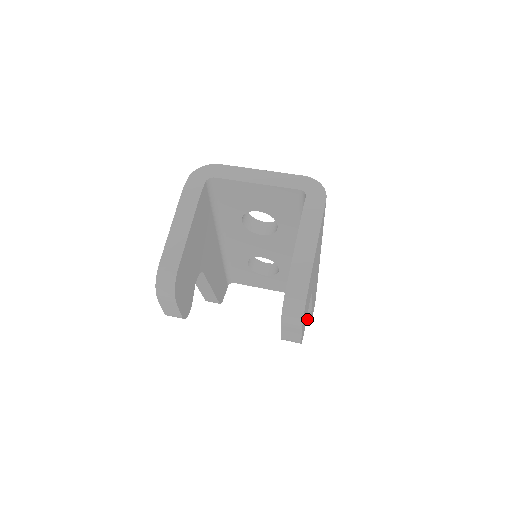
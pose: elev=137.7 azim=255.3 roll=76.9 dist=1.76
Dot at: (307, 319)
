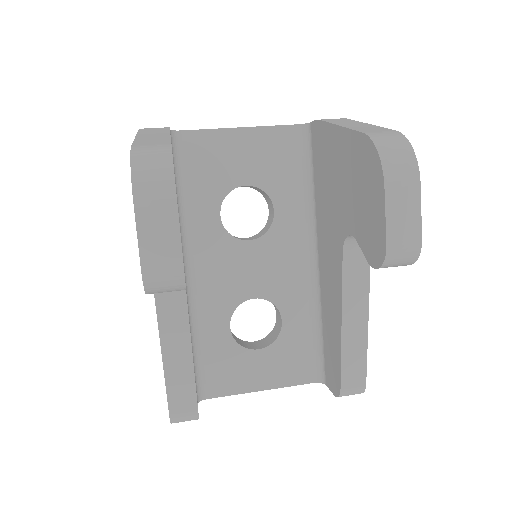
Dot at: (359, 377)
